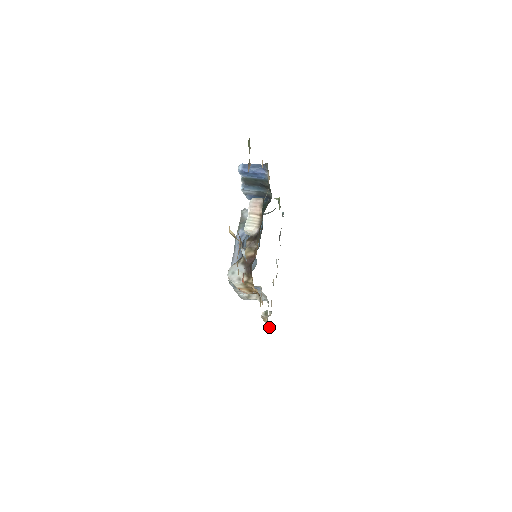
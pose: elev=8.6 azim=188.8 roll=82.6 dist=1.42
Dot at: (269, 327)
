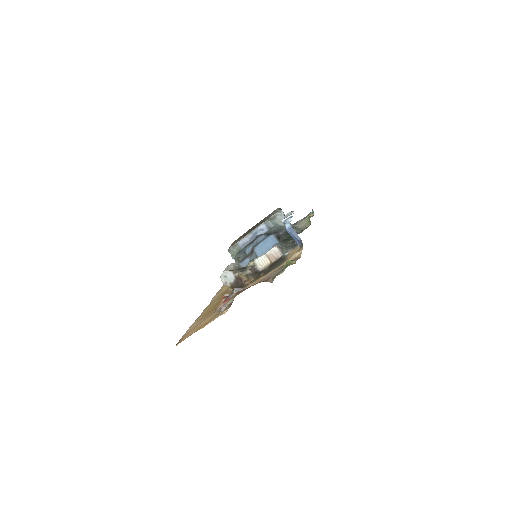
Dot at: occluded
